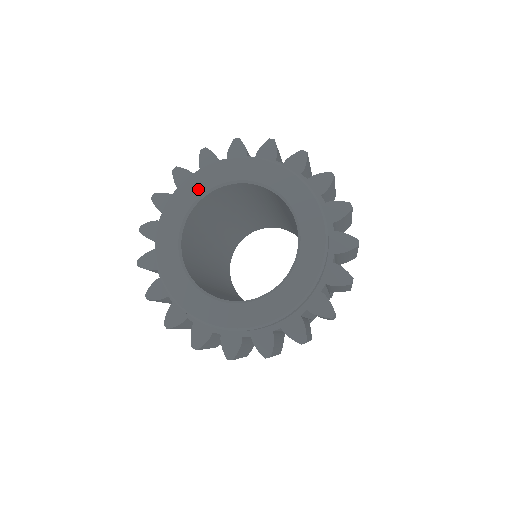
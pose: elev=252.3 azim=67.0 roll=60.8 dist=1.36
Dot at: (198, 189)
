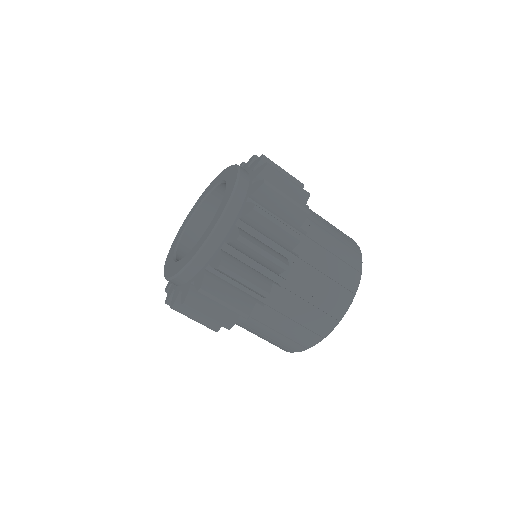
Dot at: (195, 208)
